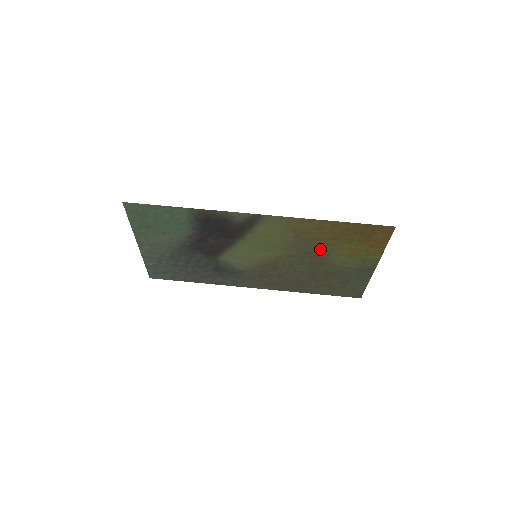
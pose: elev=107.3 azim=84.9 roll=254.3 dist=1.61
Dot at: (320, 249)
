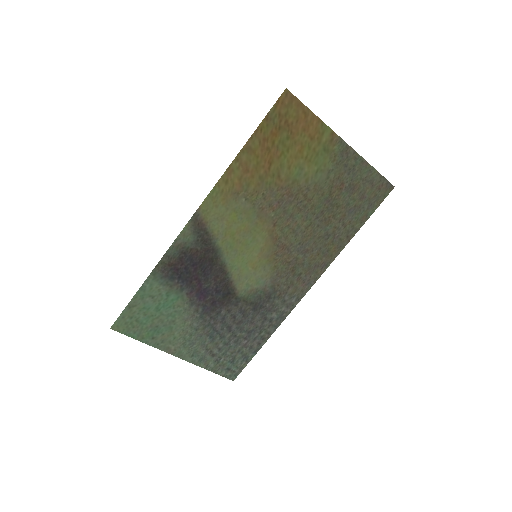
Dot at: (281, 185)
